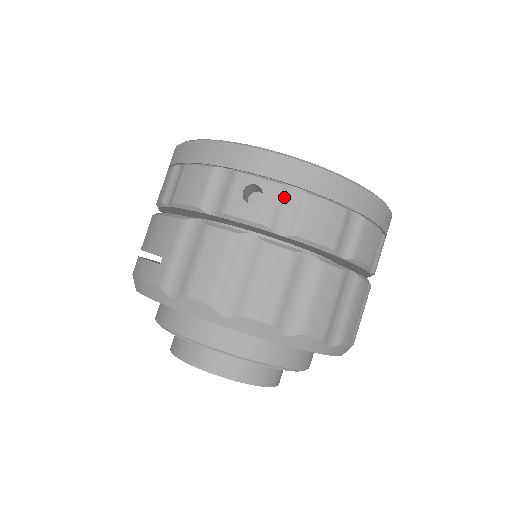
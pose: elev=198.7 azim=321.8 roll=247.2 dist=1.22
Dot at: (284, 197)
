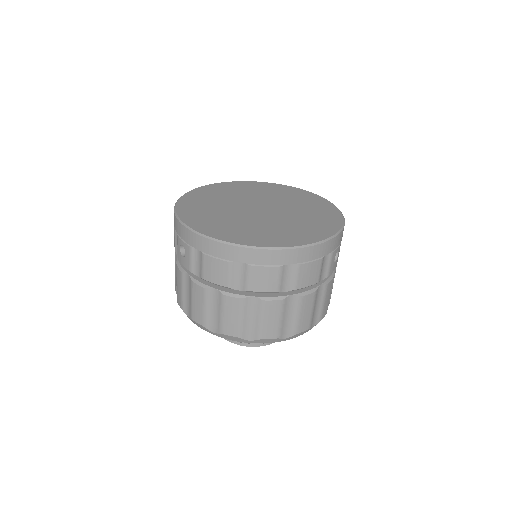
Dot at: (194, 254)
